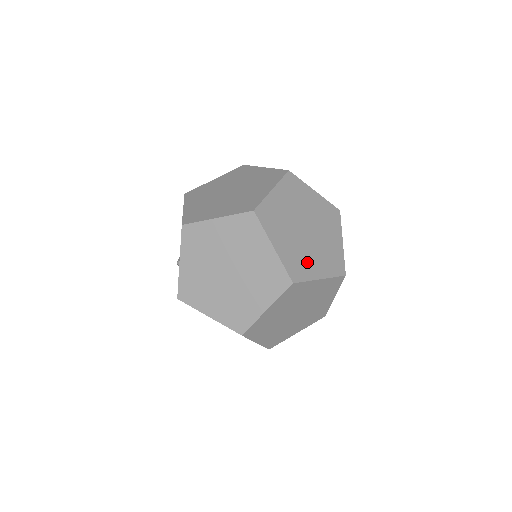
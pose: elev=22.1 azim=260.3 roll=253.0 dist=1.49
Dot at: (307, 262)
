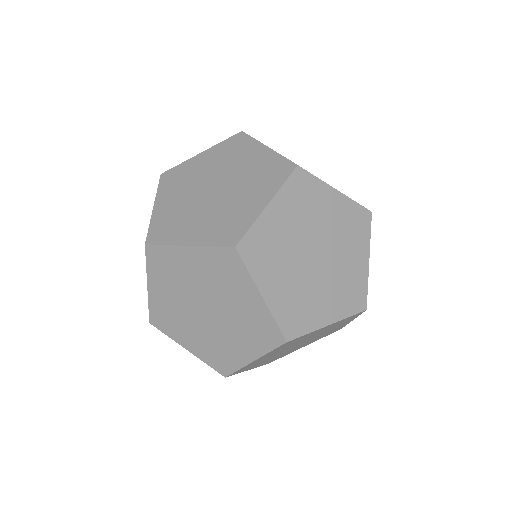
Dot at: (311, 305)
